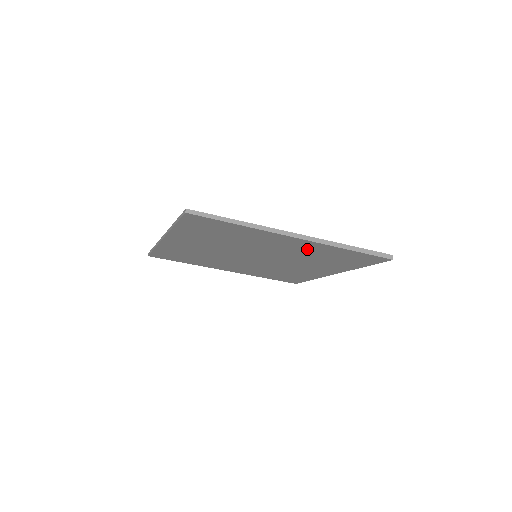
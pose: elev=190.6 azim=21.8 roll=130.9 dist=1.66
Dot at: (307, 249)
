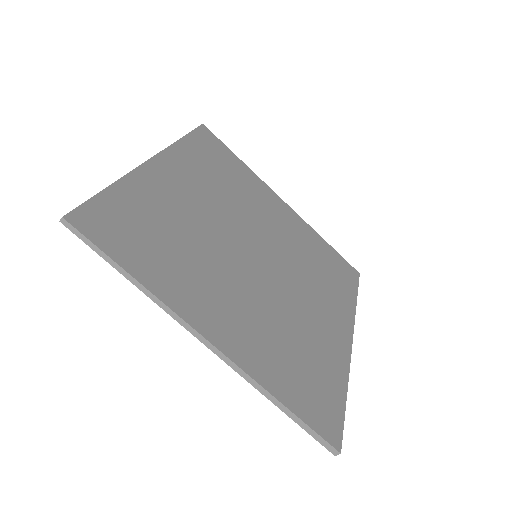
Dot at: occluded
